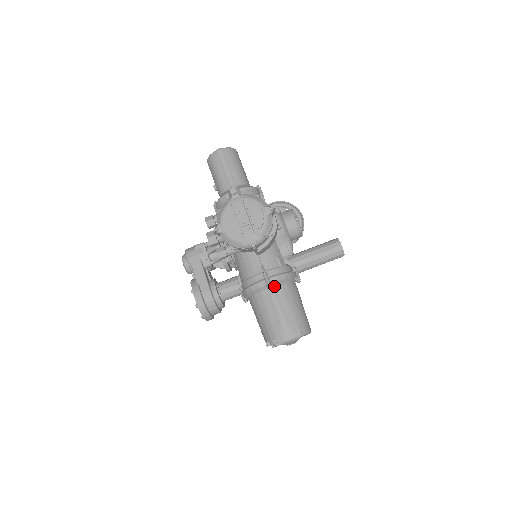
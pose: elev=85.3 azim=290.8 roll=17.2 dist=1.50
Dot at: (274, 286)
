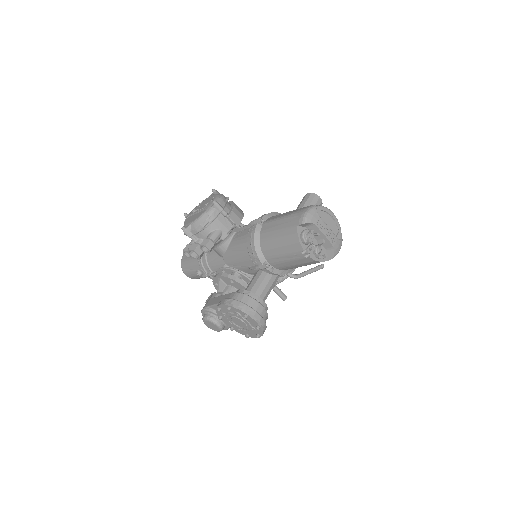
Dot at: (266, 220)
